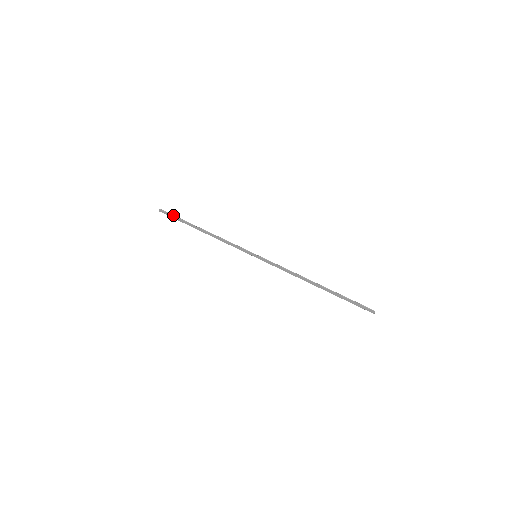
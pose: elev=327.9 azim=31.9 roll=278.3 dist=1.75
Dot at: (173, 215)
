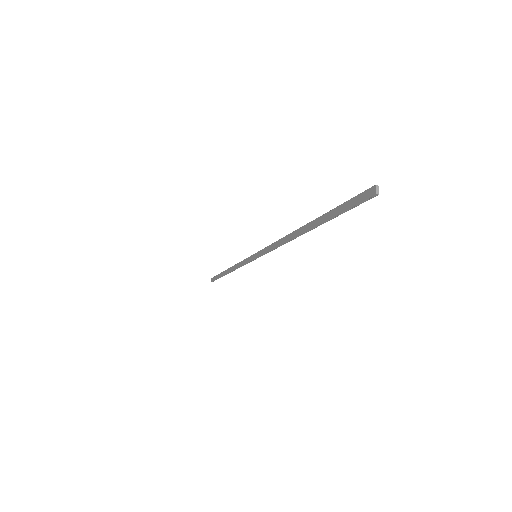
Dot at: (216, 276)
